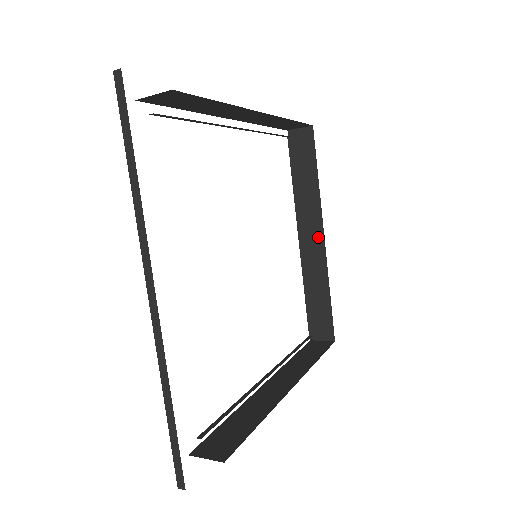
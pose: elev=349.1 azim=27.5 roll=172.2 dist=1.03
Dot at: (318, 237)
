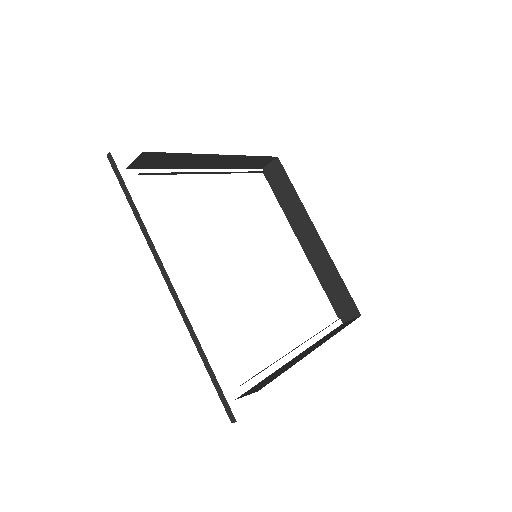
Dot at: (314, 236)
